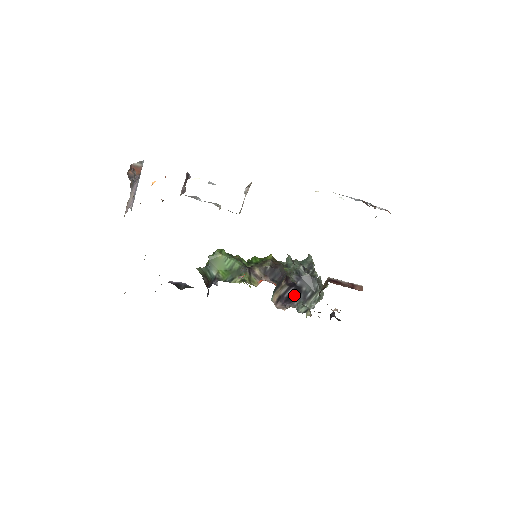
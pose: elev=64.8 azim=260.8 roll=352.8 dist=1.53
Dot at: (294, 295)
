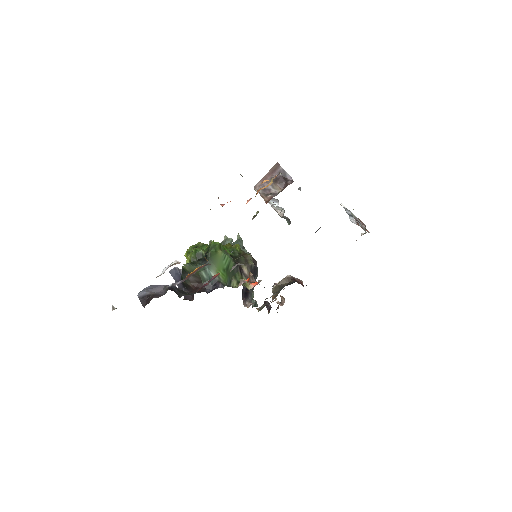
Dot at: occluded
